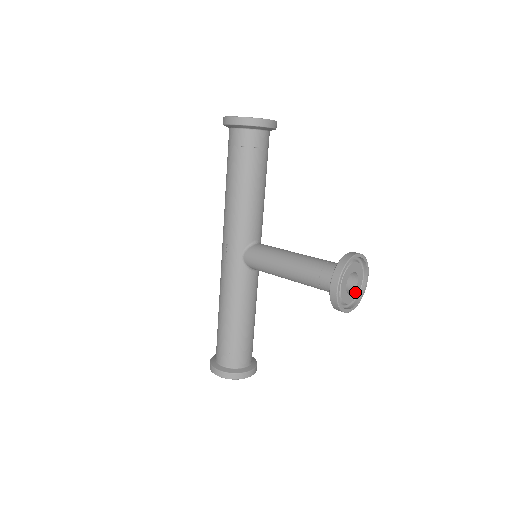
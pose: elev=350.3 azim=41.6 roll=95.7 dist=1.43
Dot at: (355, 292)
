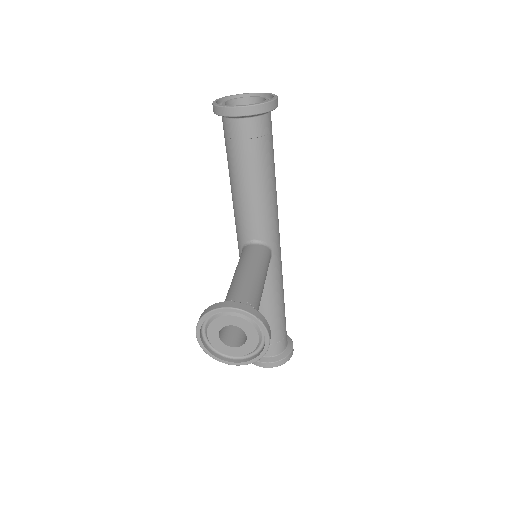
Dot at: (246, 347)
